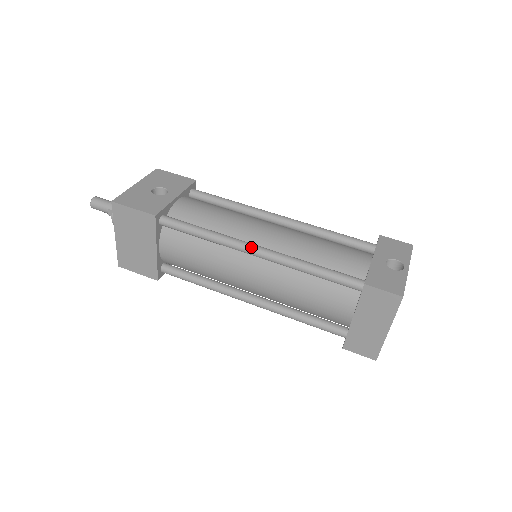
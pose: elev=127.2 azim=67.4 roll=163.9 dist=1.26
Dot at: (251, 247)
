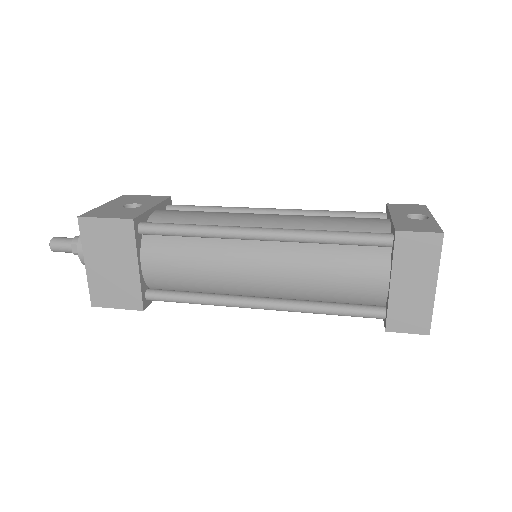
Dot at: (253, 229)
